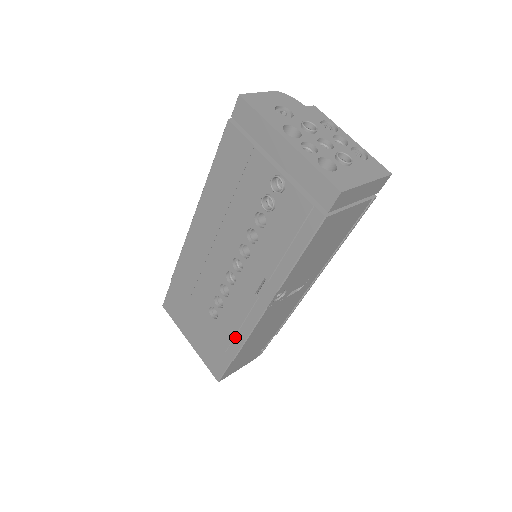
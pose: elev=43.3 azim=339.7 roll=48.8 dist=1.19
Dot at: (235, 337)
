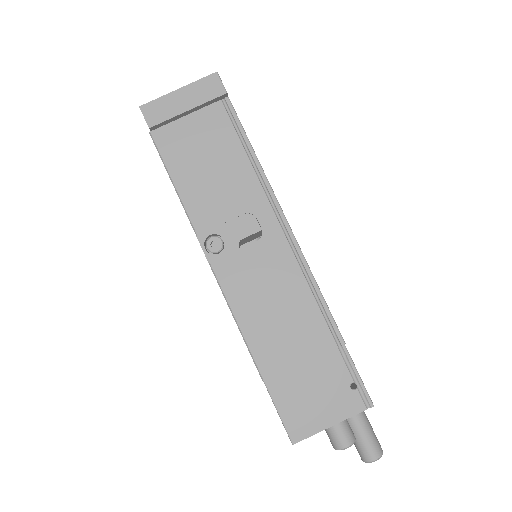
Dot at: occluded
